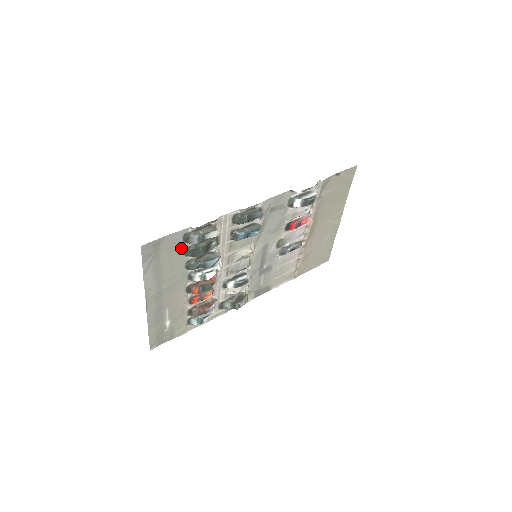
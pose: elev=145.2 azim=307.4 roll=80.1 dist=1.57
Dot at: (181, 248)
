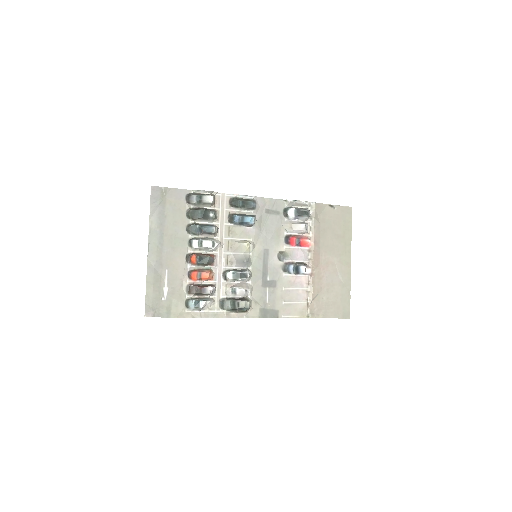
Dot at: (184, 207)
